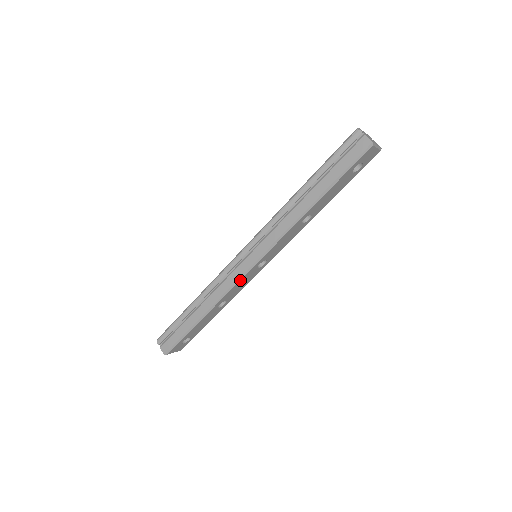
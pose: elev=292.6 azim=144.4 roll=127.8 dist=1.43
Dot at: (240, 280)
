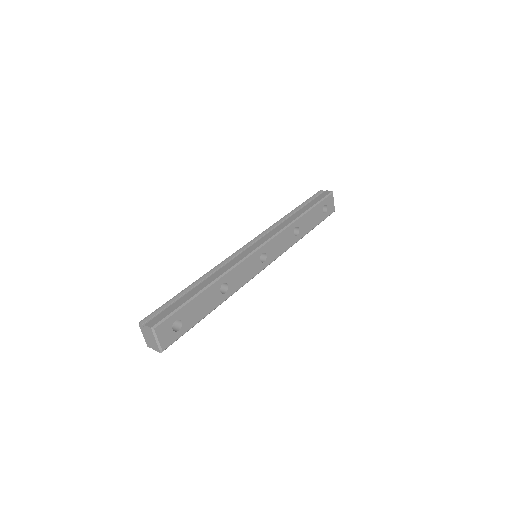
Dot at: (247, 258)
